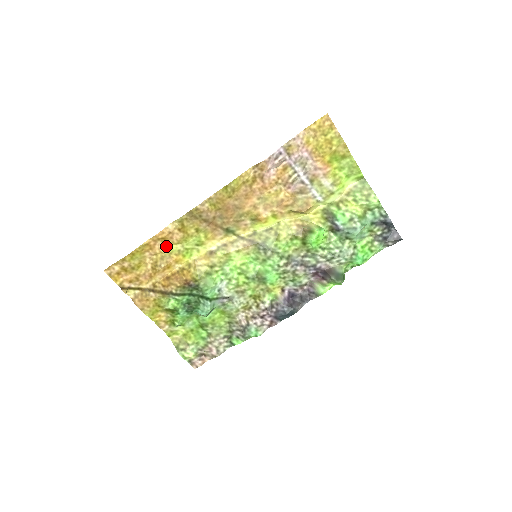
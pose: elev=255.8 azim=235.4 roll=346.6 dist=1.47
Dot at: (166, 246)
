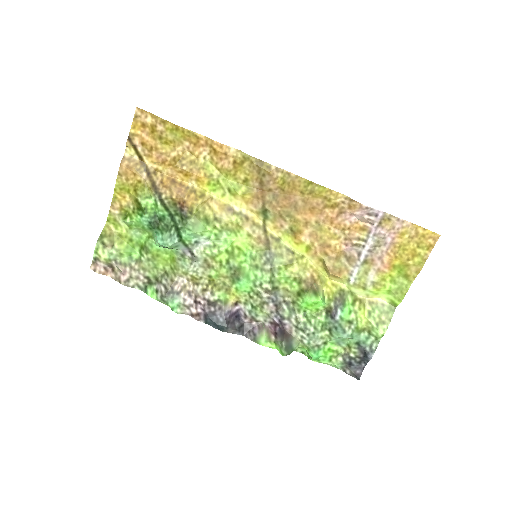
Dot at: (208, 158)
